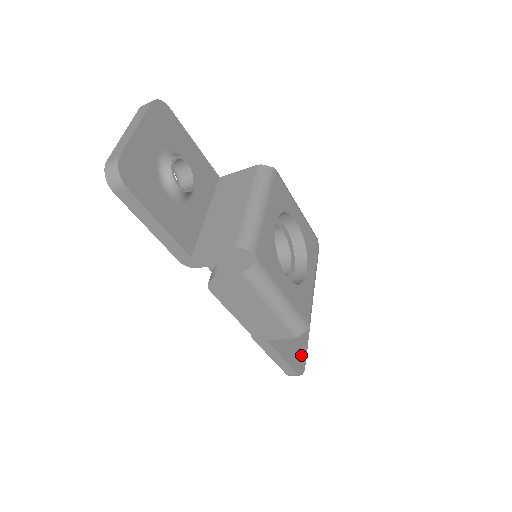
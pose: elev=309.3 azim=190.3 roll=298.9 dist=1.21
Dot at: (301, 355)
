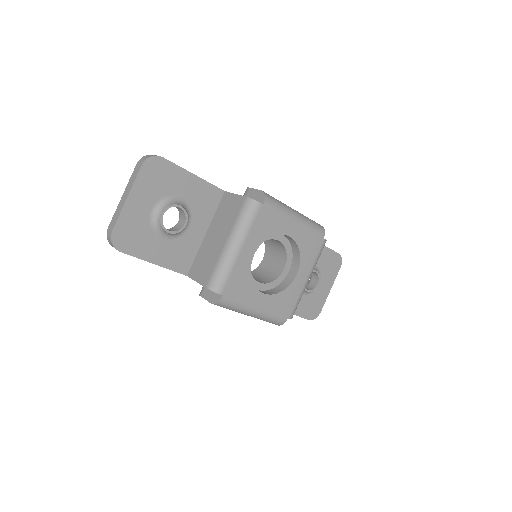
Dot at: (317, 304)
